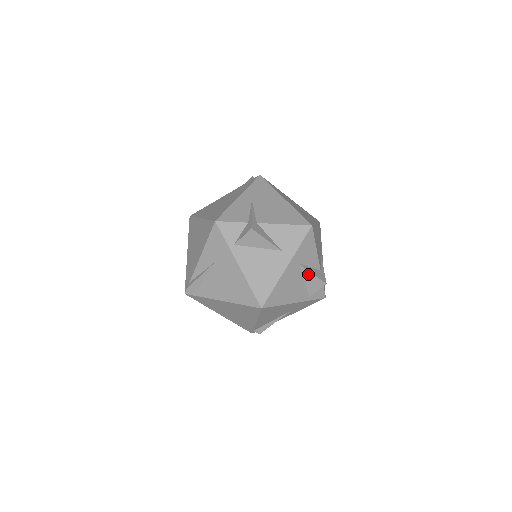
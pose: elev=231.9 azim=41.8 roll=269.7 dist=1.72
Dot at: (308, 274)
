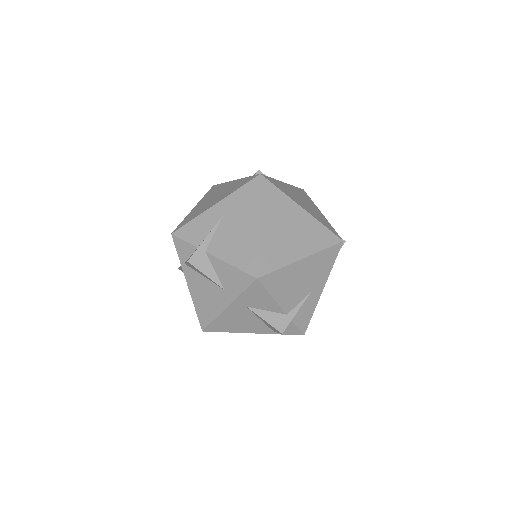
Dot at: (260, 317)
